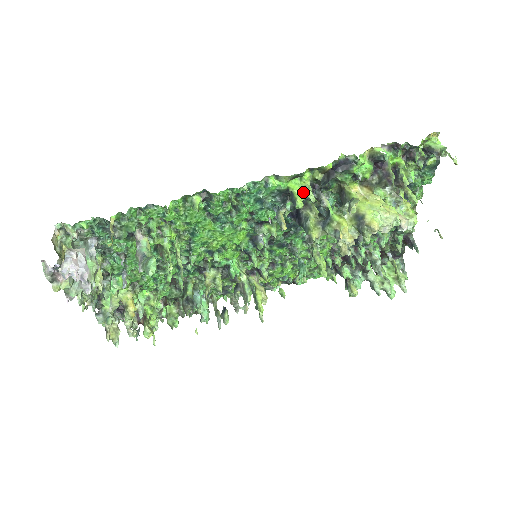
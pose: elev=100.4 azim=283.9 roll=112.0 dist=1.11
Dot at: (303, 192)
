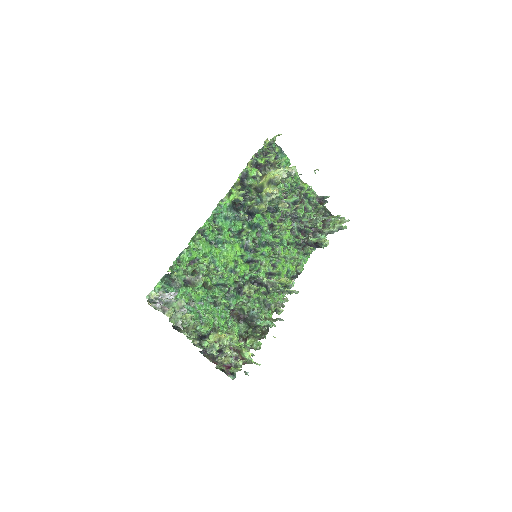
Dot at: (238, 195)
